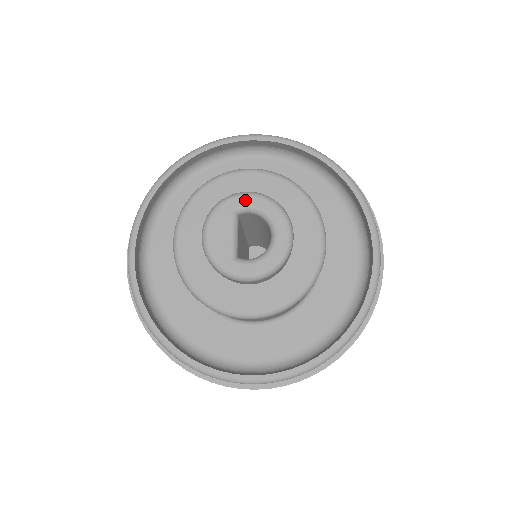
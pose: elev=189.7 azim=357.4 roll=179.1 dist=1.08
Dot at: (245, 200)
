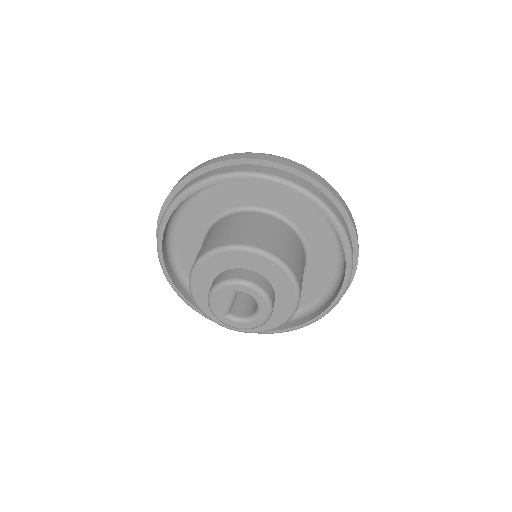
Dot at: (244, 289)
